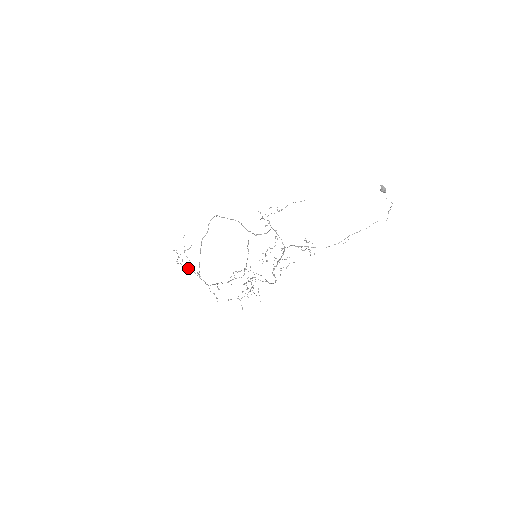
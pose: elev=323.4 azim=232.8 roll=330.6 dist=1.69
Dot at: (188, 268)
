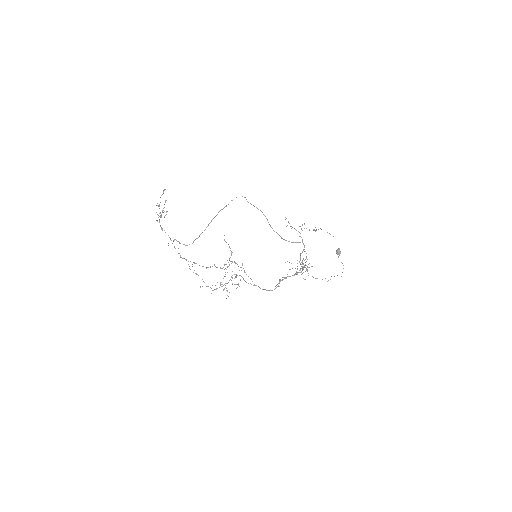
Dot at: occluded
